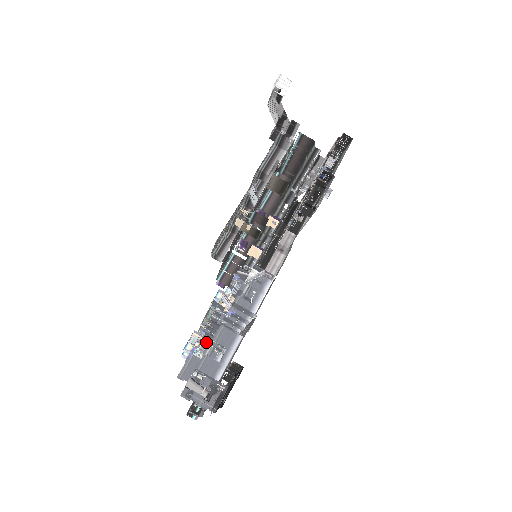
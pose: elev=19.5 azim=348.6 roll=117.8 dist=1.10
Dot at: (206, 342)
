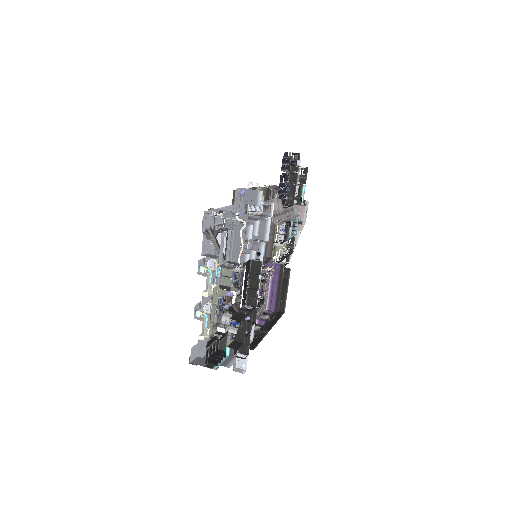
Dot at: occluded
